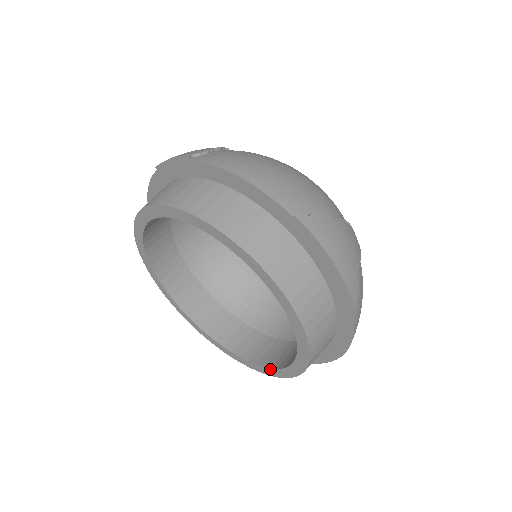
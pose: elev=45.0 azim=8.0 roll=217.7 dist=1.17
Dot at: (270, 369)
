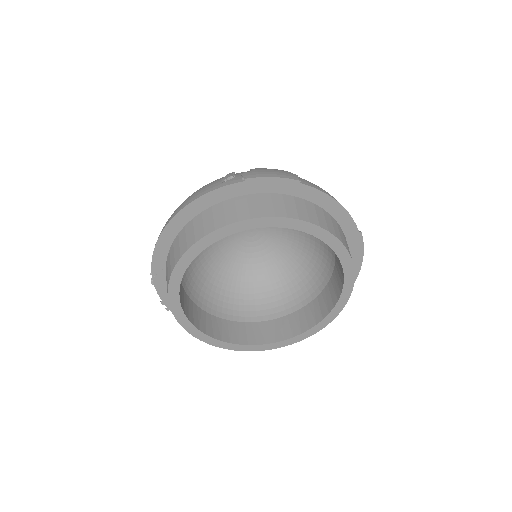
Dot at: (265, 345)
